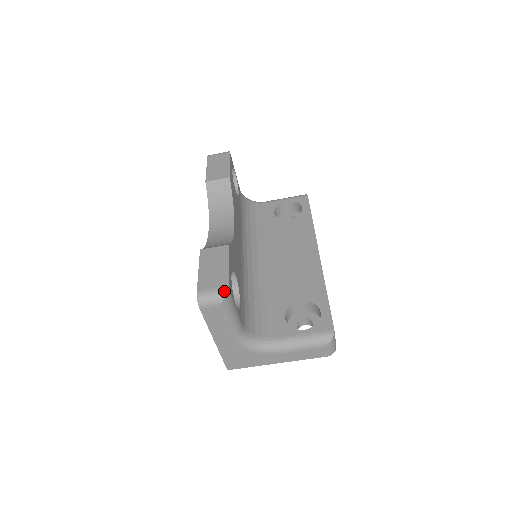
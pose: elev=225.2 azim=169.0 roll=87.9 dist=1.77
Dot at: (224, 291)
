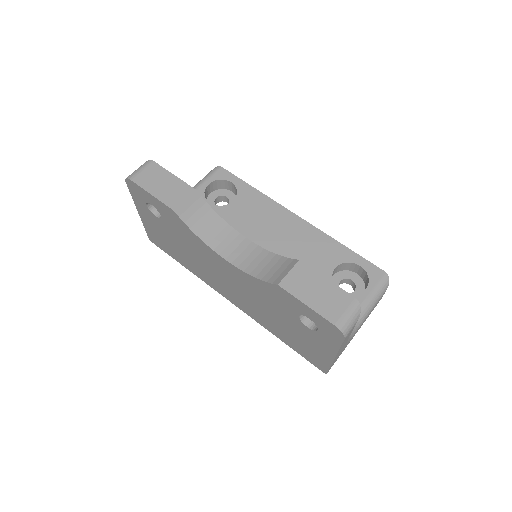
Dot at: (357, 305)
